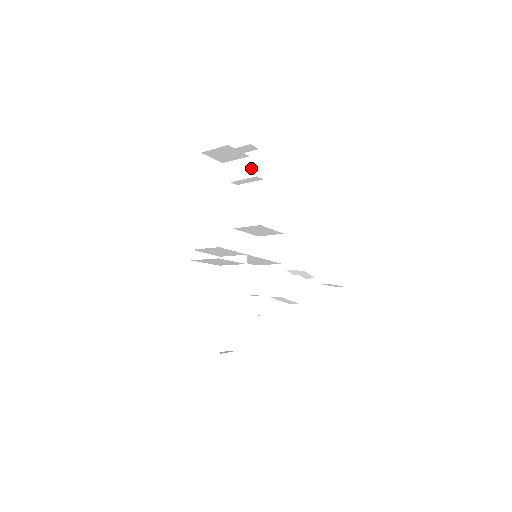
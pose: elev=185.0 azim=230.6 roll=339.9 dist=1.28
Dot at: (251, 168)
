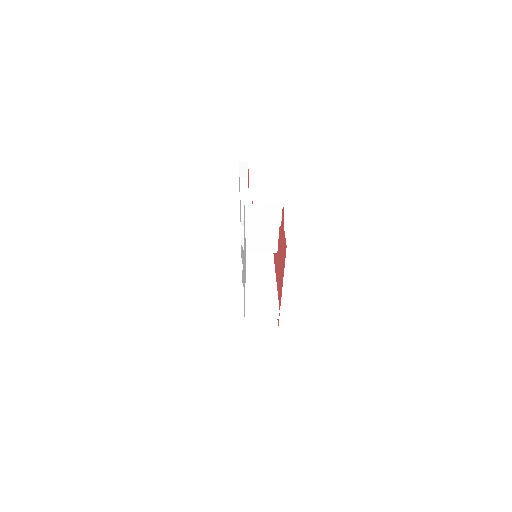
Dot at: (273, 219)
